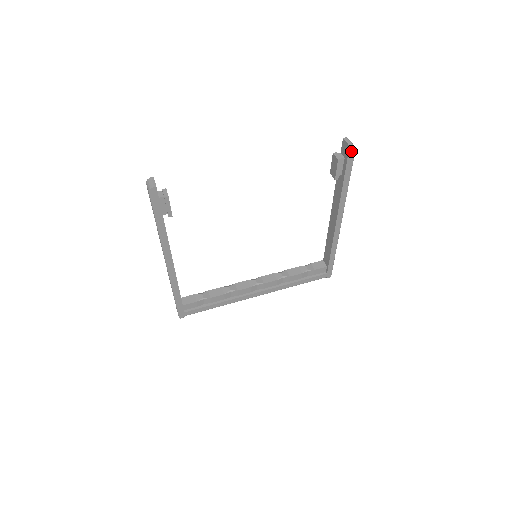
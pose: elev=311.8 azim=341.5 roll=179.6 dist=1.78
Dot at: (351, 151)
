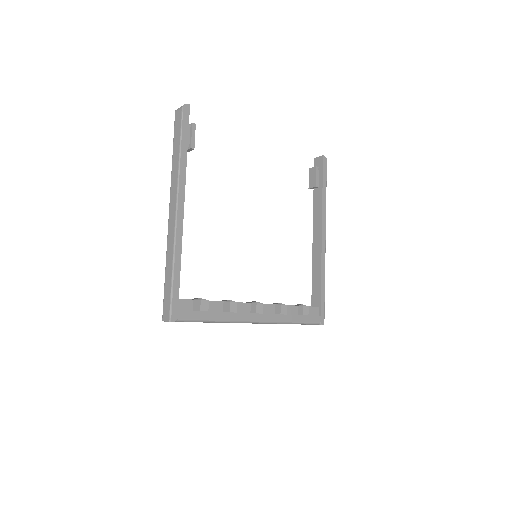
Dot at: (324, 161)
